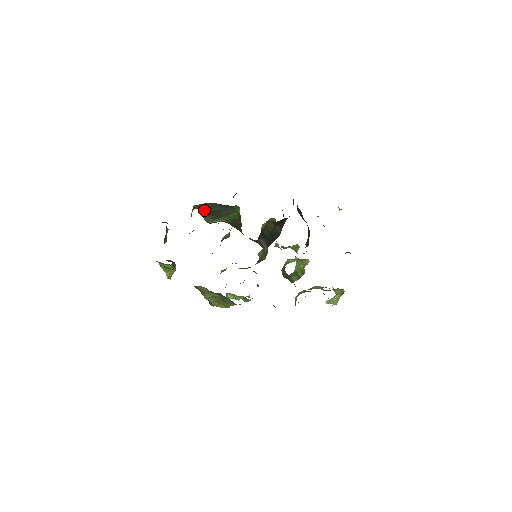
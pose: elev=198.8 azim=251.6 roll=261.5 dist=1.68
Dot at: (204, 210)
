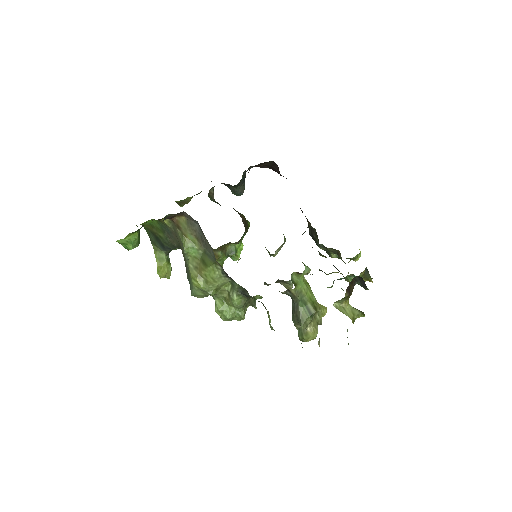
Dot at: (211, 191)
